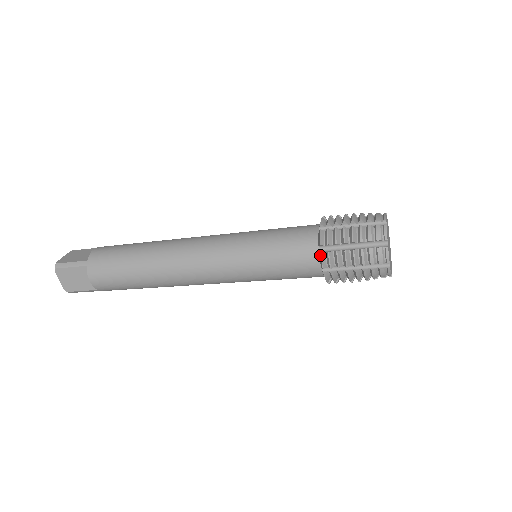
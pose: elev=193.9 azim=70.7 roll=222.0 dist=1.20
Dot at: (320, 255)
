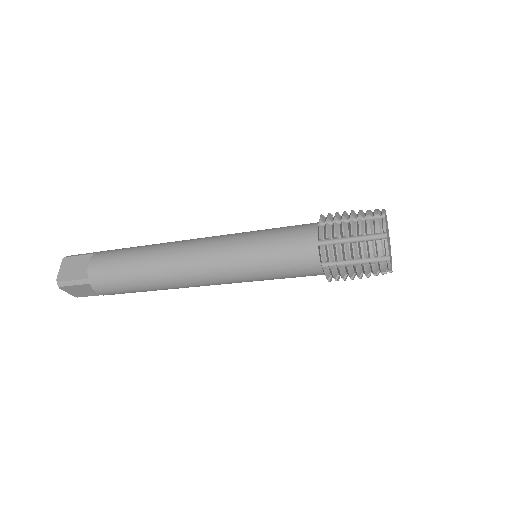
Dot at: (323, 271)
